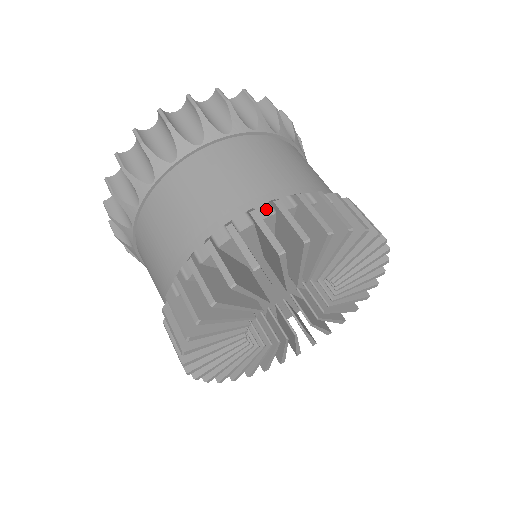
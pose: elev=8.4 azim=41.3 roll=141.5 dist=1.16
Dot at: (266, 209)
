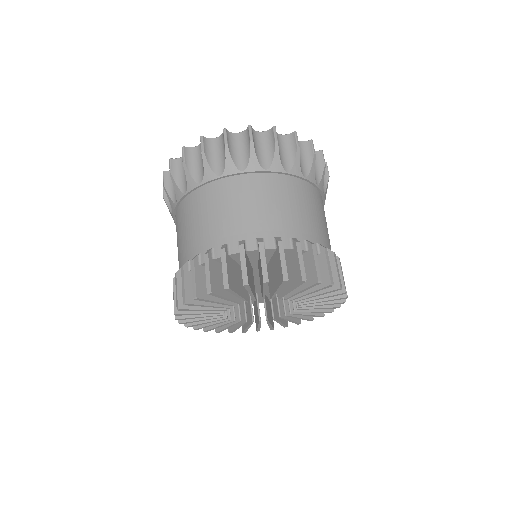
Dot at: (288, 243)
